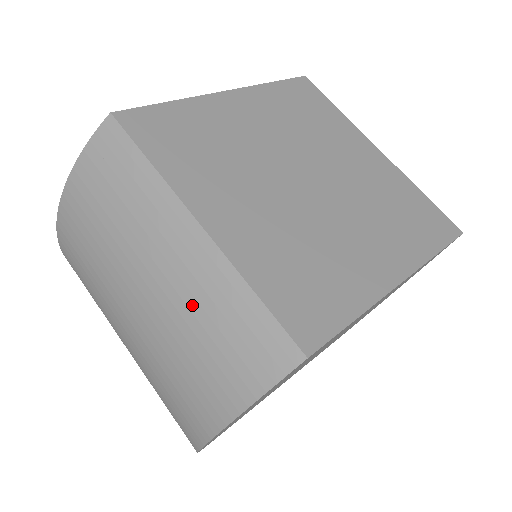
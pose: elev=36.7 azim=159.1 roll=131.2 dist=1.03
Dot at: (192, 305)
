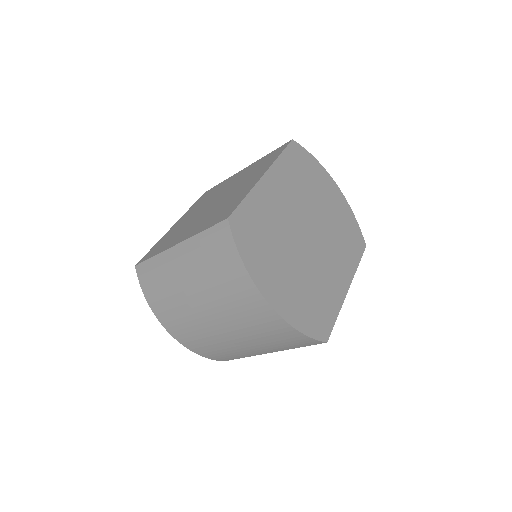
Dot at: (200, 266)
